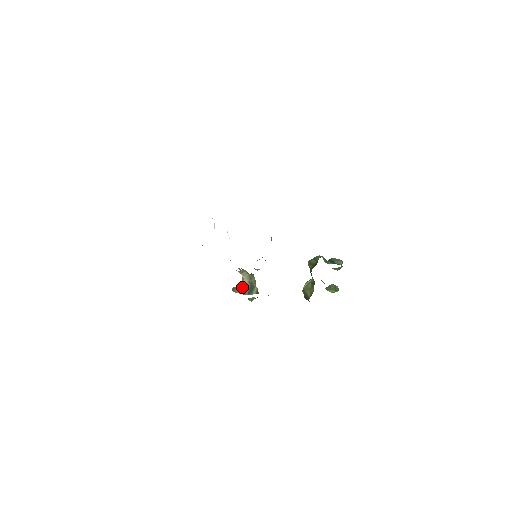
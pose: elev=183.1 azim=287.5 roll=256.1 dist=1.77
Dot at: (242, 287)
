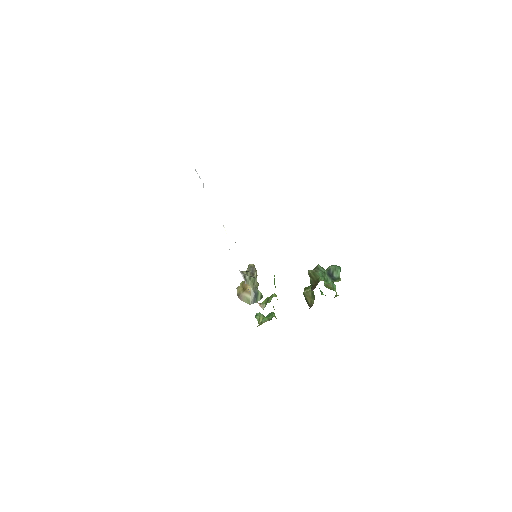
Dot at: (247, 295)
